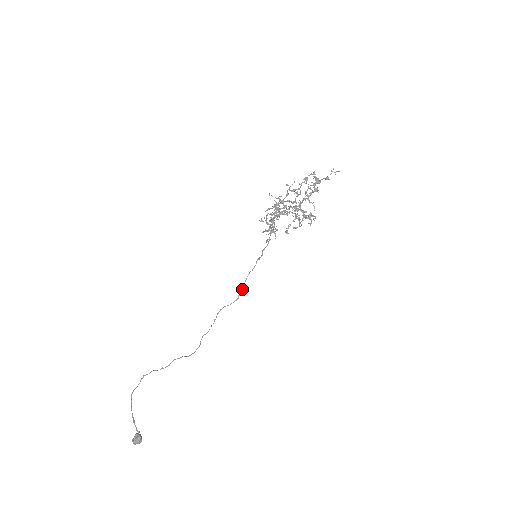
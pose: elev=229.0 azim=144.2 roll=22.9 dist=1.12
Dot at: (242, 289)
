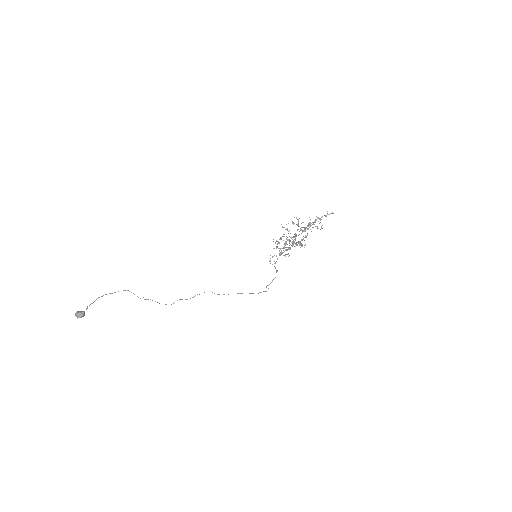
Dot at: occluded
